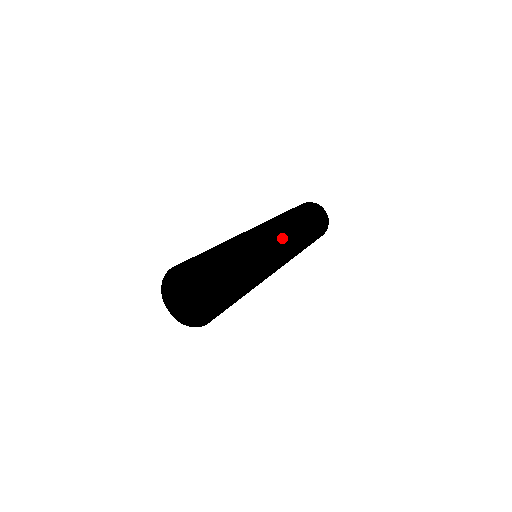
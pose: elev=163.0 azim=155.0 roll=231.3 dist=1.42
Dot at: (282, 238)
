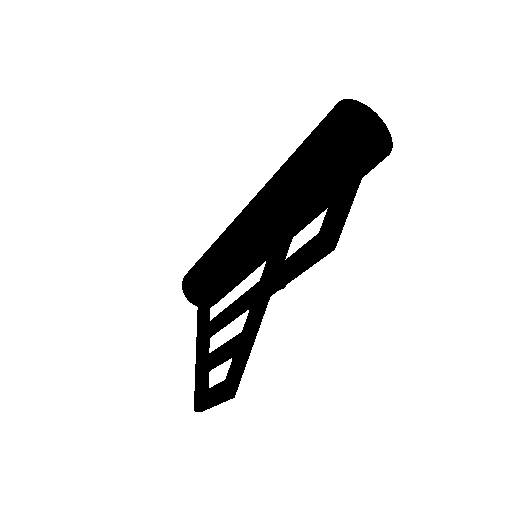
Dot at: occluded
